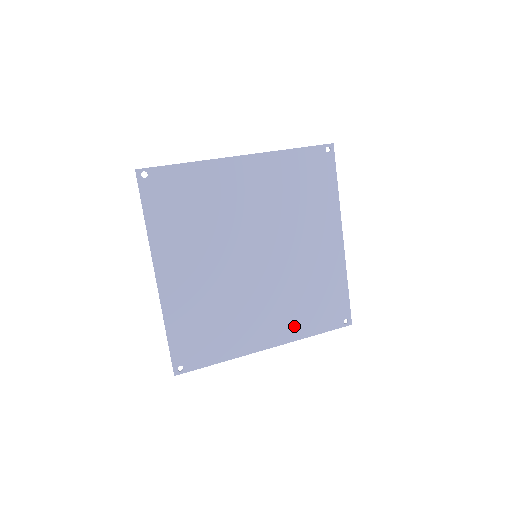
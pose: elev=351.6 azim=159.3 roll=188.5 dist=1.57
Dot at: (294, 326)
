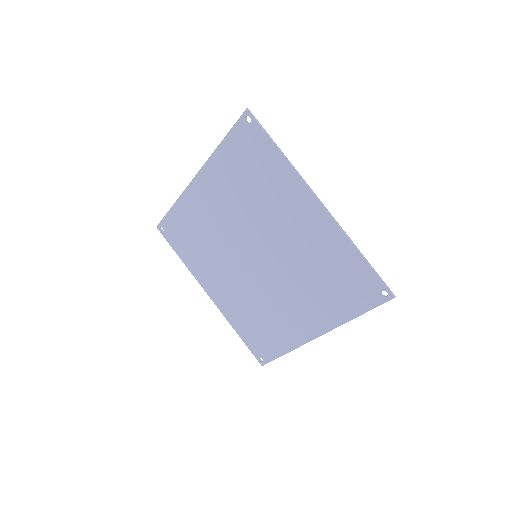
Dot at: (232, 312)
